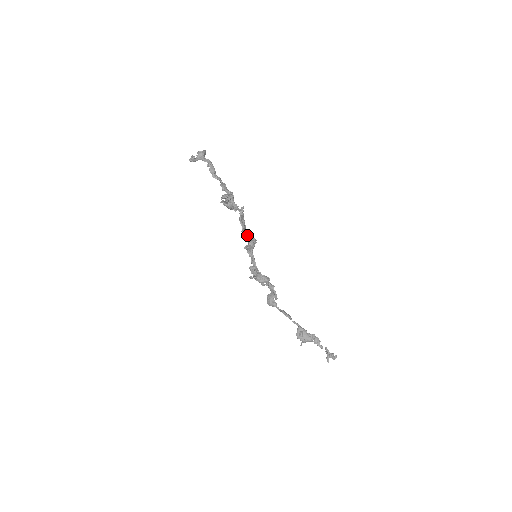
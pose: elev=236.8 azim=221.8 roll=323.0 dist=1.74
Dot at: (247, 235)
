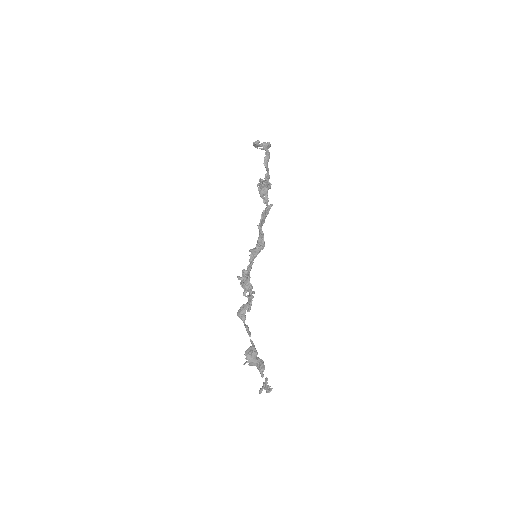
Dot at: (260, 234)
